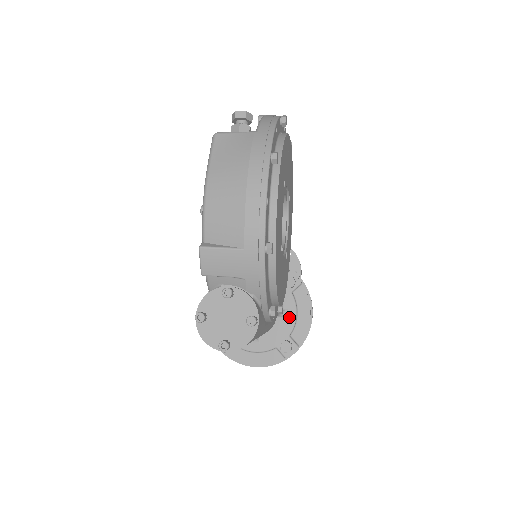
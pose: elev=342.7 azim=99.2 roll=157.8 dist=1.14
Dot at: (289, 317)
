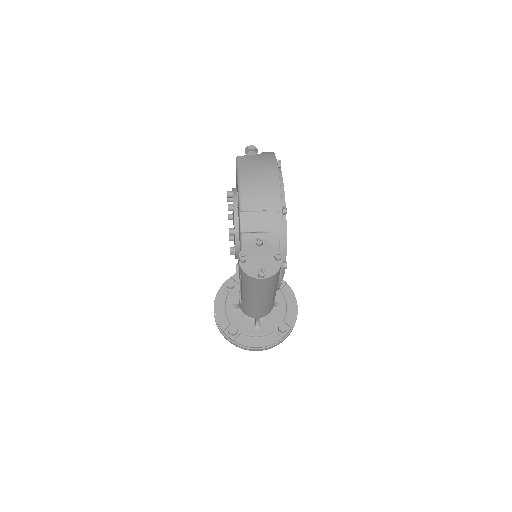
Dot at: (281, 307)
